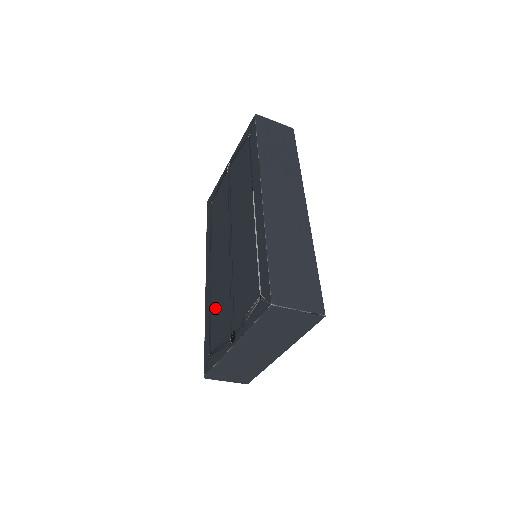
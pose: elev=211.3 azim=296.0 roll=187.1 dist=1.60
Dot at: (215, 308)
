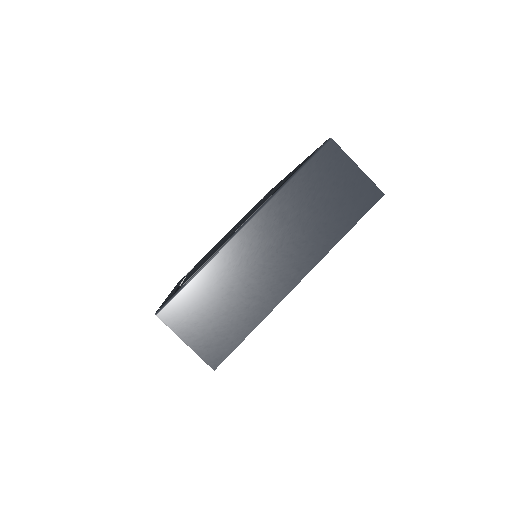
Dot at: (195, 269)
